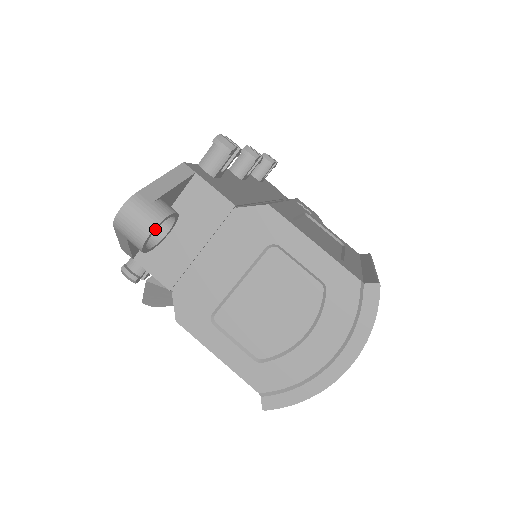
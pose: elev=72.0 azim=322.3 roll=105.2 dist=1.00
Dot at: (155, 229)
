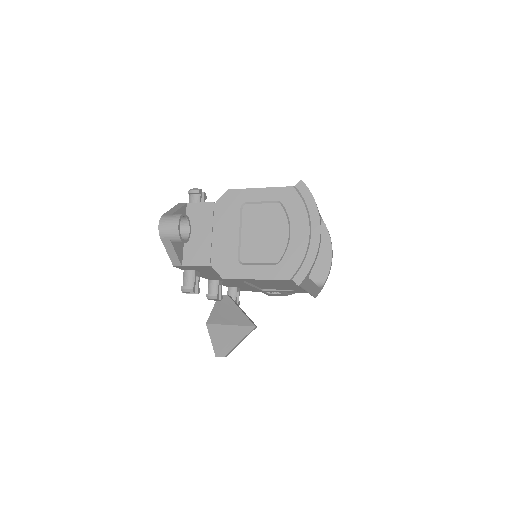
Dot at: occluded
